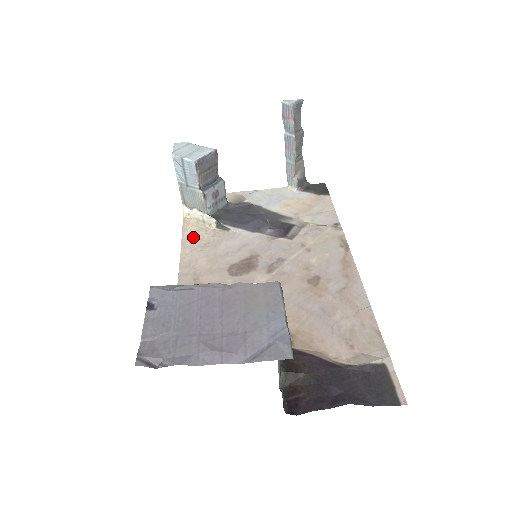
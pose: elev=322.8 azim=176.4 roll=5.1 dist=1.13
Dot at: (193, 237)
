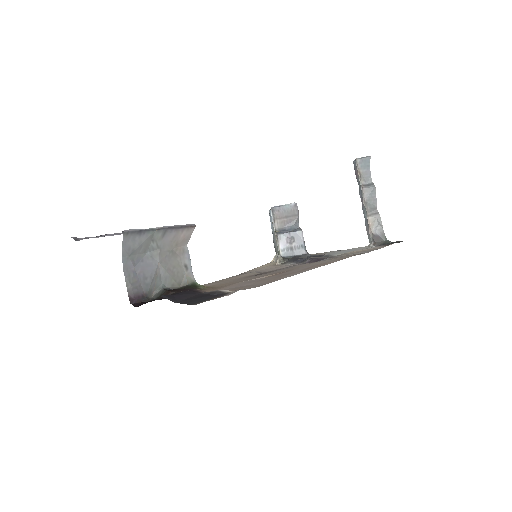
Dot at: (258, 268)
